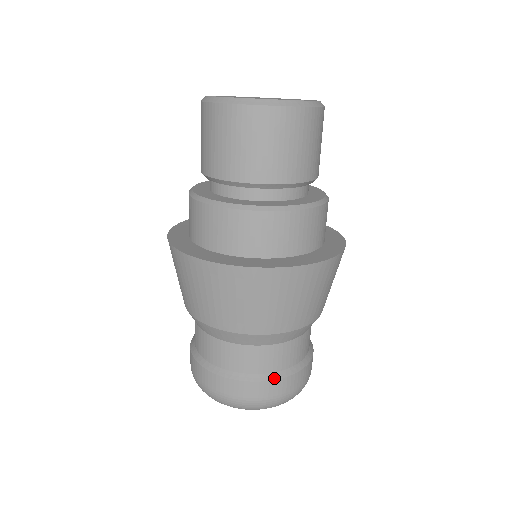
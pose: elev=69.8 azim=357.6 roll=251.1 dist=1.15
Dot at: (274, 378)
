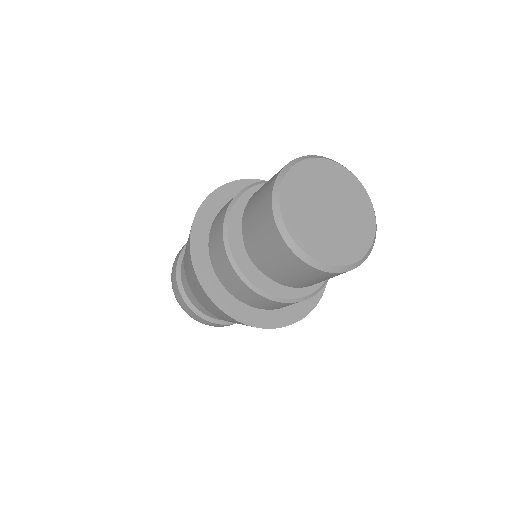
Dot at: occluded
